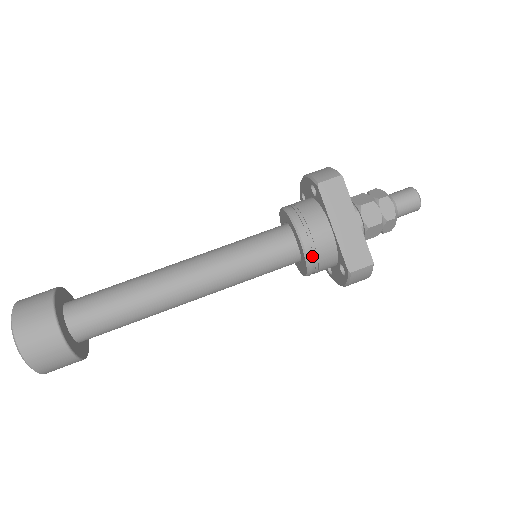
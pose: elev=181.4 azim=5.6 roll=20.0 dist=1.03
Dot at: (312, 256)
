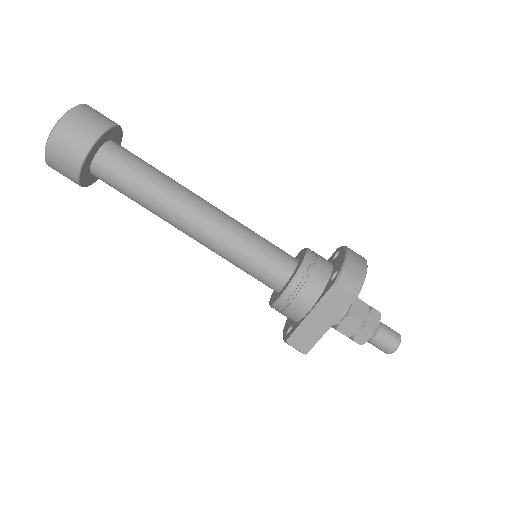
Dot at: (280, 306)
